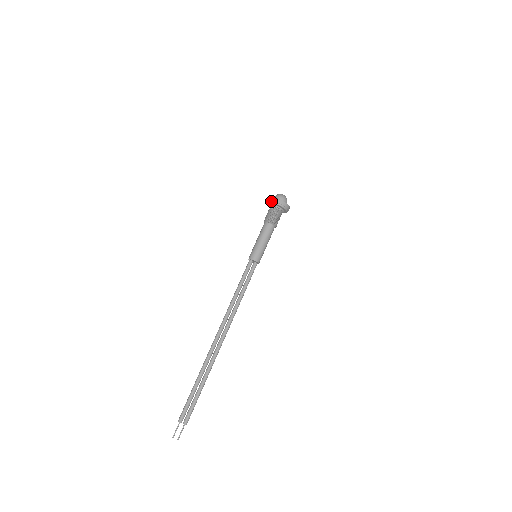
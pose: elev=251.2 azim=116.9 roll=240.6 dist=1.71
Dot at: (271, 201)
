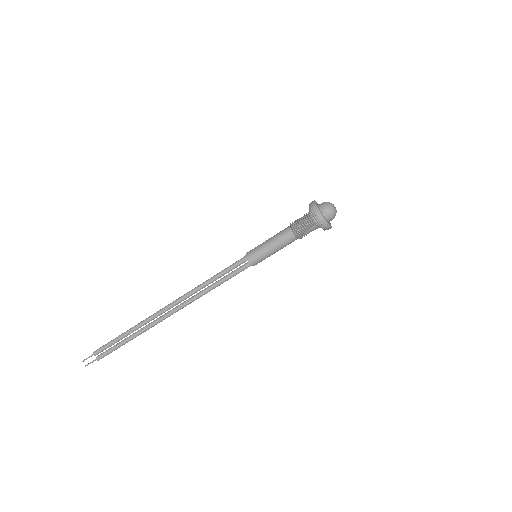
Dot at: (311, 206)
